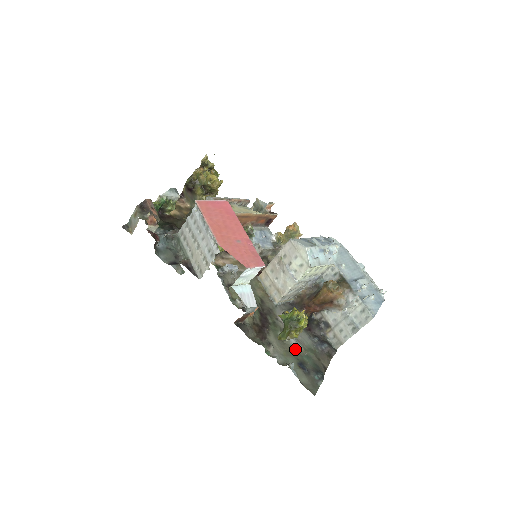
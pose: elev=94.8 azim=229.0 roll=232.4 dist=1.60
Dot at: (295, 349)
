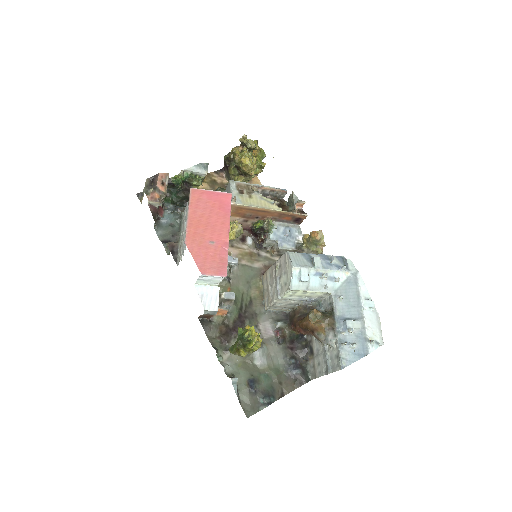
Dot at: (257, 364)
